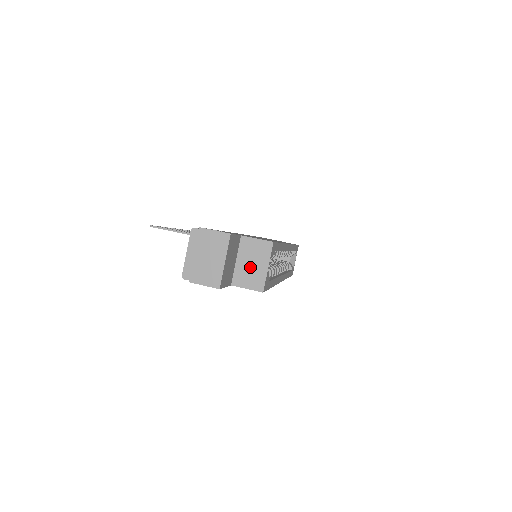
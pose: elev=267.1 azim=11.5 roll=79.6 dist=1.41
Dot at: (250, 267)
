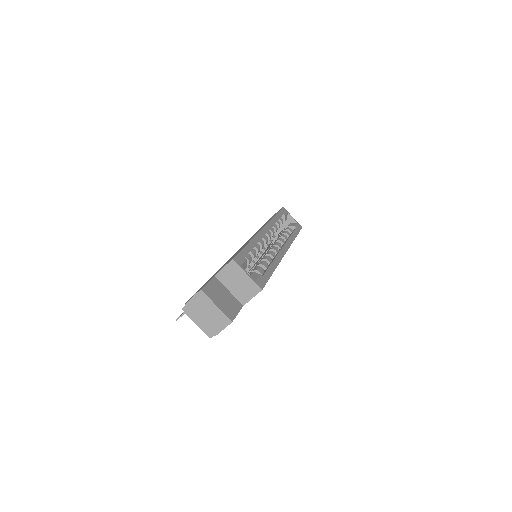
Dot at: (239, 286)
